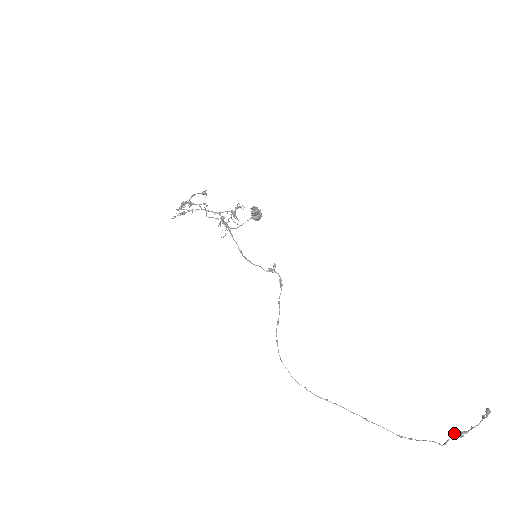
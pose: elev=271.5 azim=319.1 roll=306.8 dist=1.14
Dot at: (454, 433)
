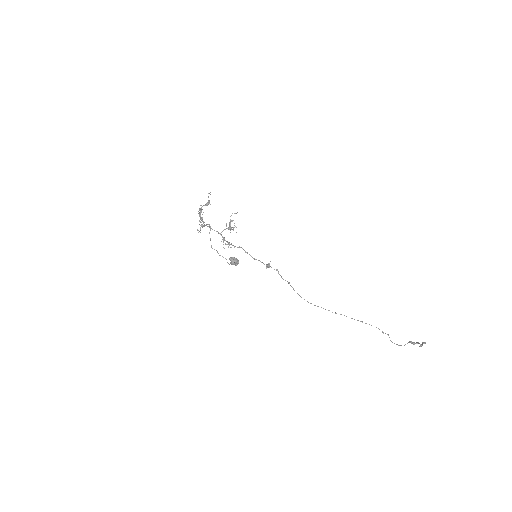
Dot at: (410, 342)
